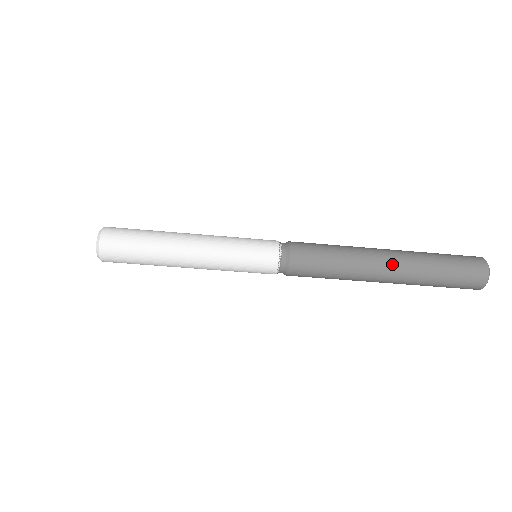
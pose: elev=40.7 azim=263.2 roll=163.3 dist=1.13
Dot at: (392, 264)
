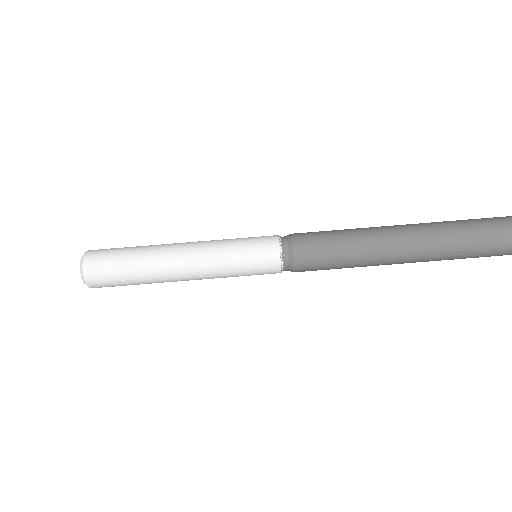
Dot at: (409, 229)
